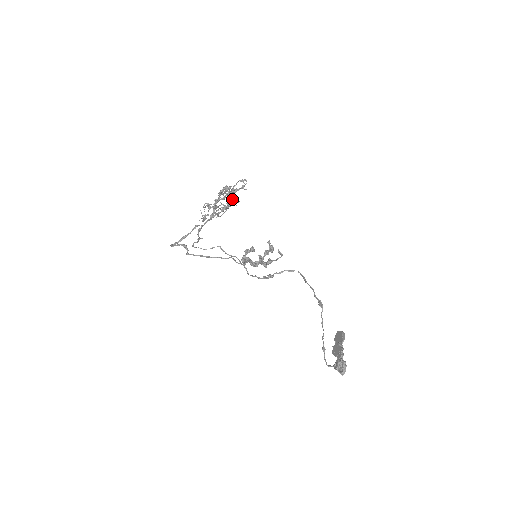
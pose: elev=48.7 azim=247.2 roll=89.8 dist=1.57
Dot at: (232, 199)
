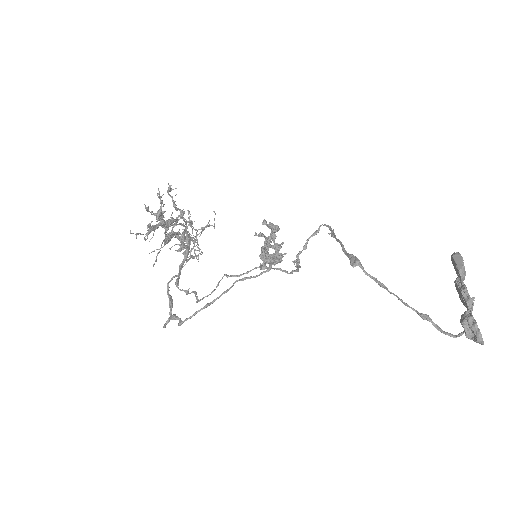
Dot at: occluded
